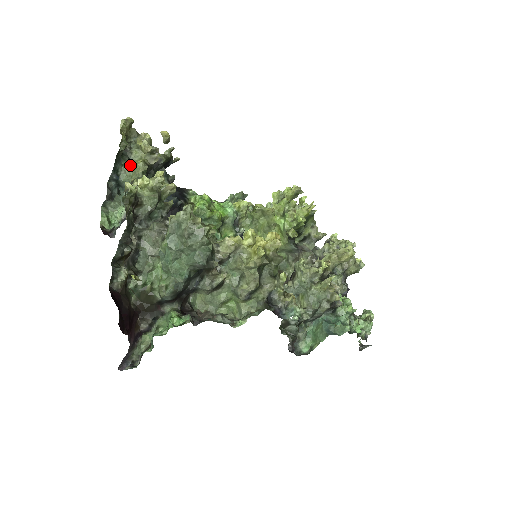
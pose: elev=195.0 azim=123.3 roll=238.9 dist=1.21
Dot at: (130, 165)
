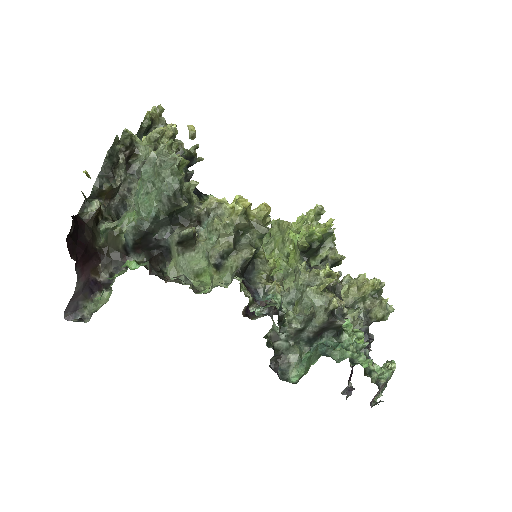
Dot at: occluded
